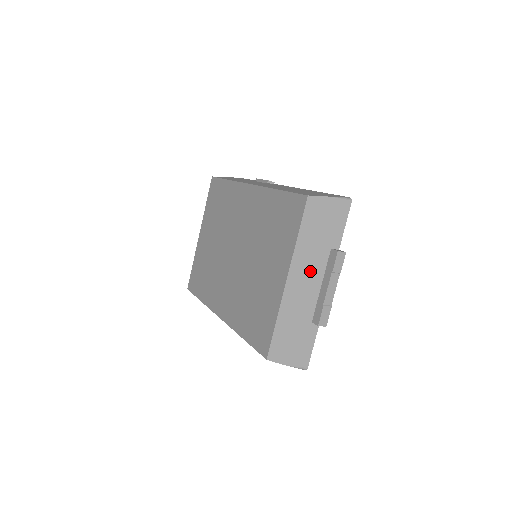
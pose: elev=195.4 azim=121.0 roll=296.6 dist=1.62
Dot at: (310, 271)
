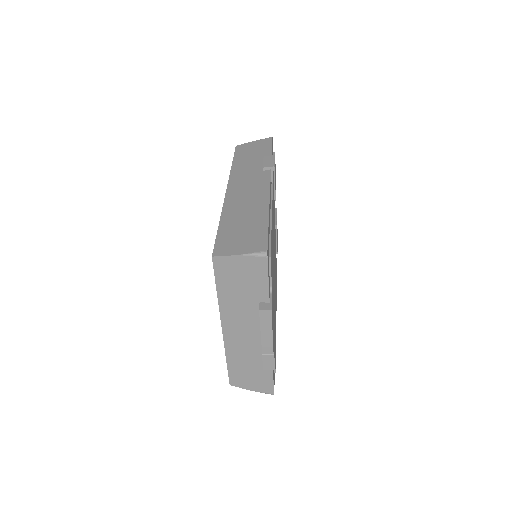
Dot at: (244, 321)
